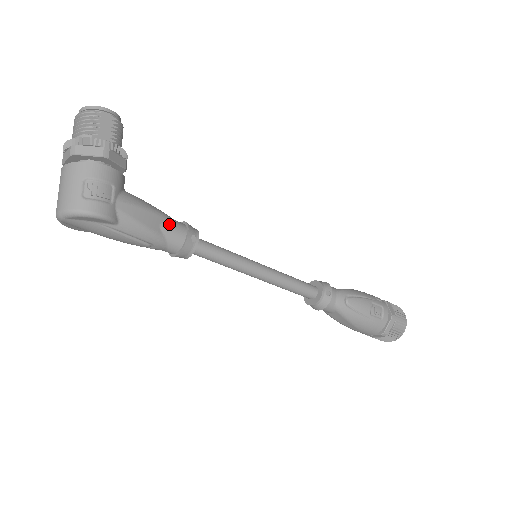
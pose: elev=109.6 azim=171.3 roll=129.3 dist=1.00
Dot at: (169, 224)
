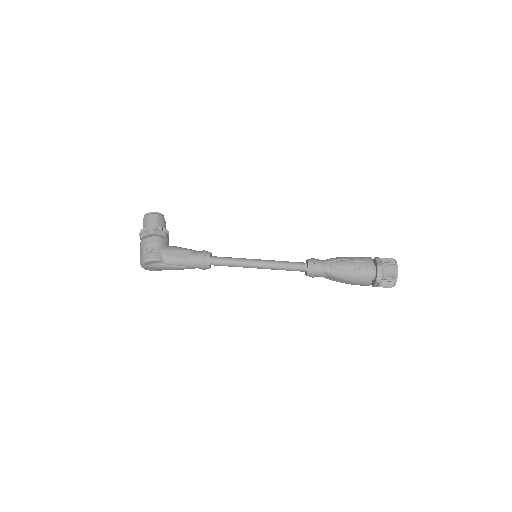
Dot at: (192, 254)
